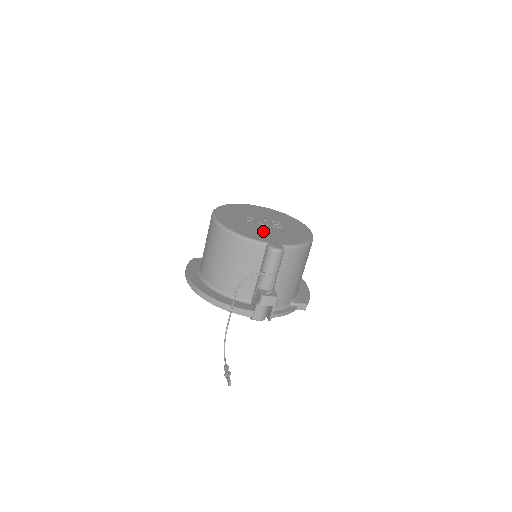
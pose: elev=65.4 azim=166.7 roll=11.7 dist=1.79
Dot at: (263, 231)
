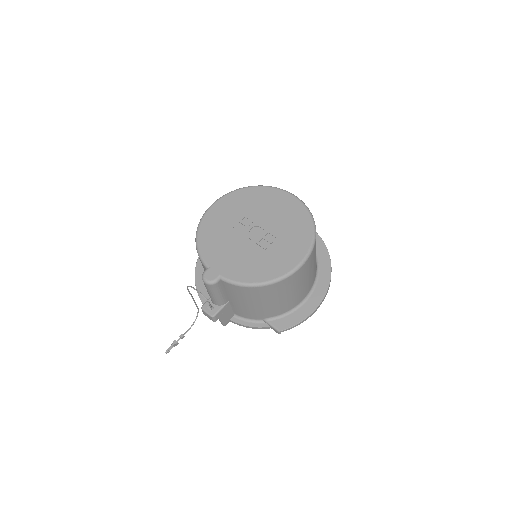
Dot at: (230, 246)
